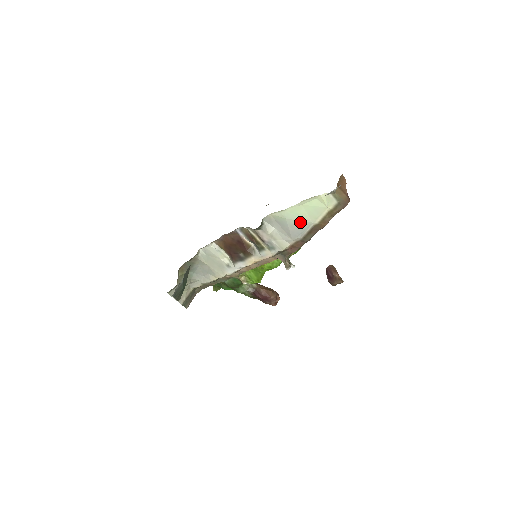
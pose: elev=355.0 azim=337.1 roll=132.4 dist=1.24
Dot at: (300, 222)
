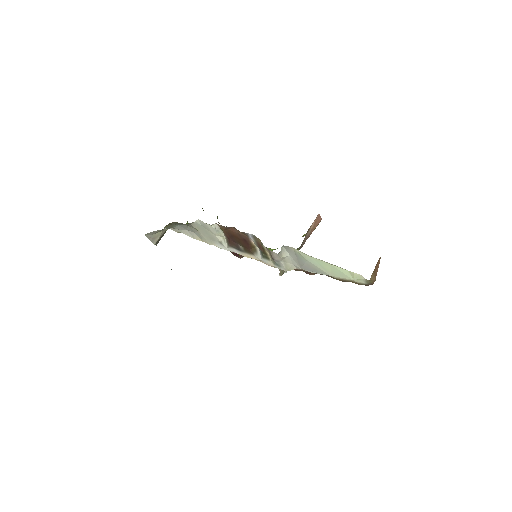
Dot at: (319, 269)
